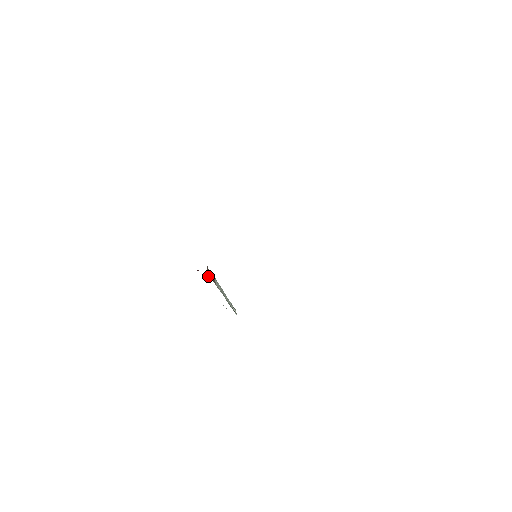
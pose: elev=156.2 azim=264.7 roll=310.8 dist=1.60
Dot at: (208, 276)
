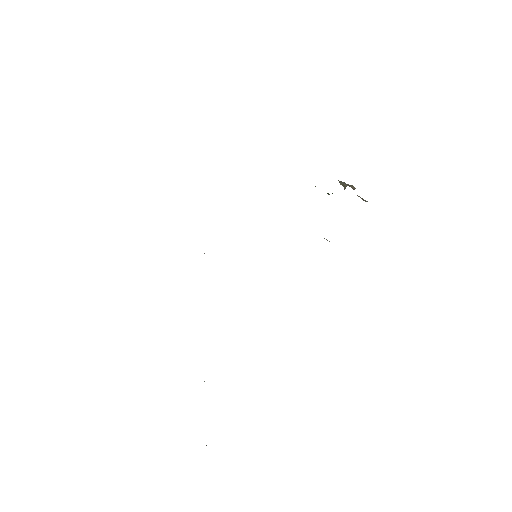
Dot at: occluded
